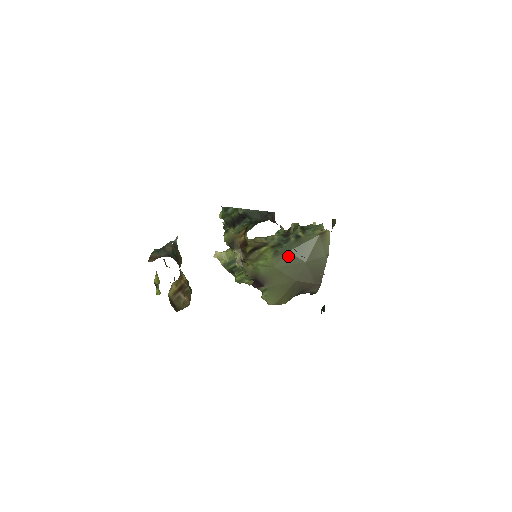
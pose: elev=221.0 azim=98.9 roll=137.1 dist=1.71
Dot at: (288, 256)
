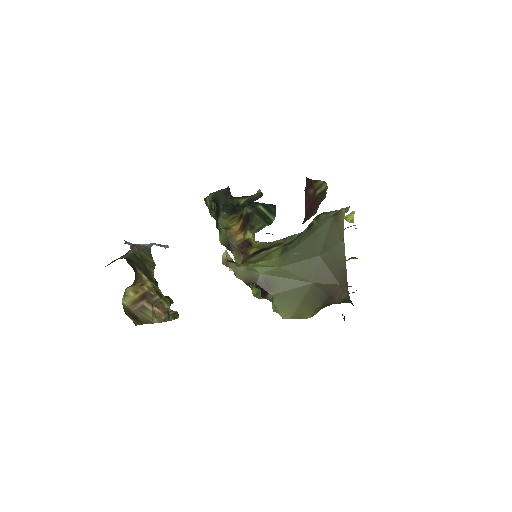
Dot at: (297, 251)
